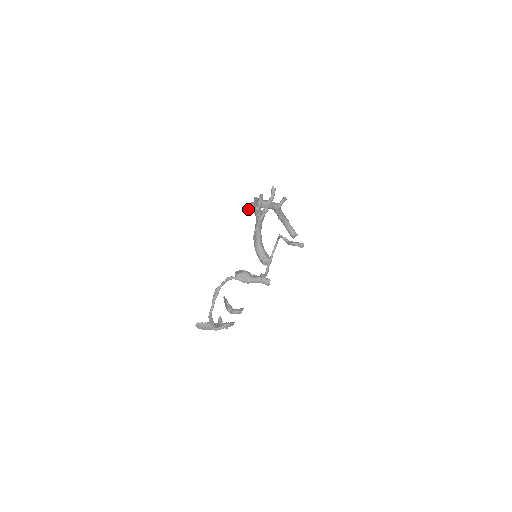
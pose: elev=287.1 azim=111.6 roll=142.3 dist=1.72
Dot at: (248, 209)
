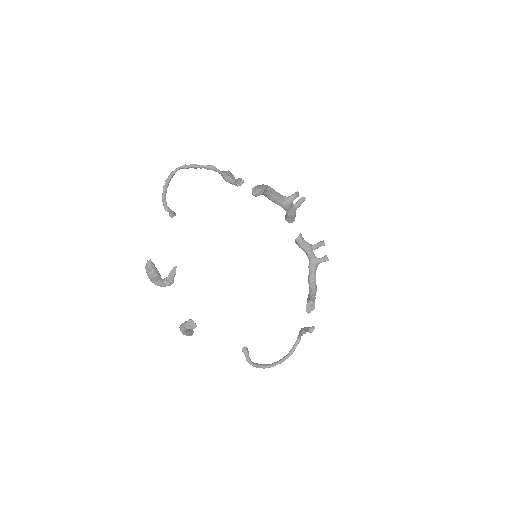
Dot at: (285, 217)
